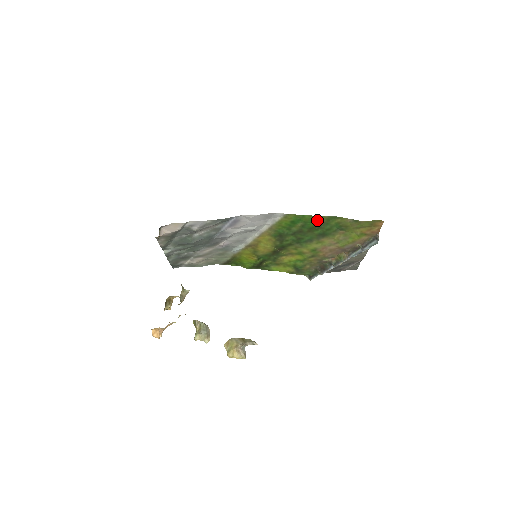
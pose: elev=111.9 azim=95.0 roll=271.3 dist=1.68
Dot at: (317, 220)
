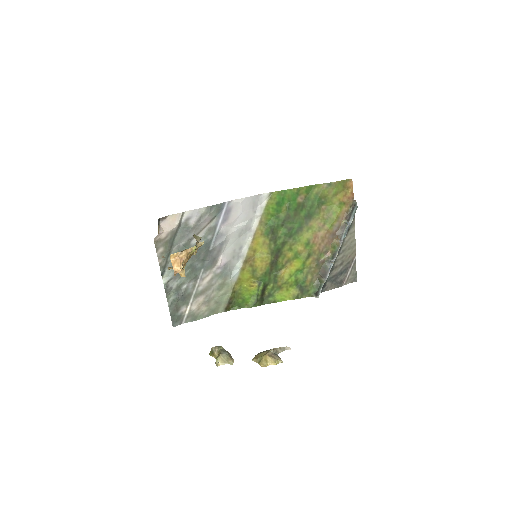
Dot at: (298, 195)
